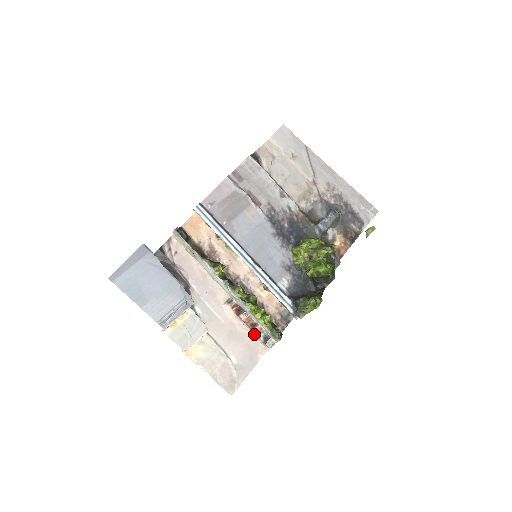
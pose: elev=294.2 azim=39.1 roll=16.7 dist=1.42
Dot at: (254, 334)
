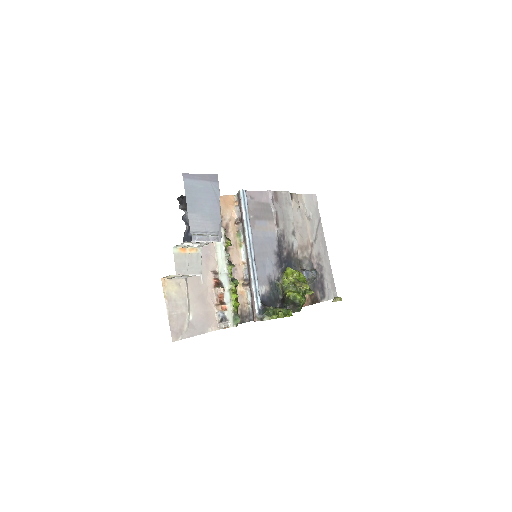
Dot at: (217, 310)
